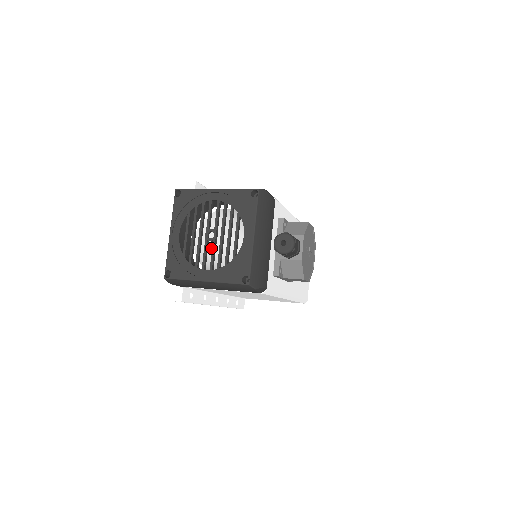
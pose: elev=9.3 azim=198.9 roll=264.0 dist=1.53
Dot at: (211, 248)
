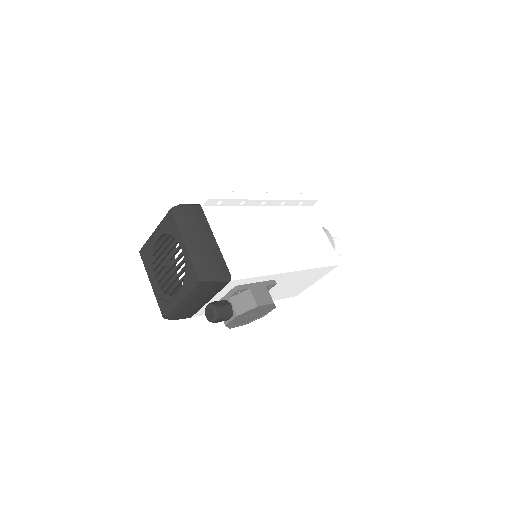
Dot at: occluded
